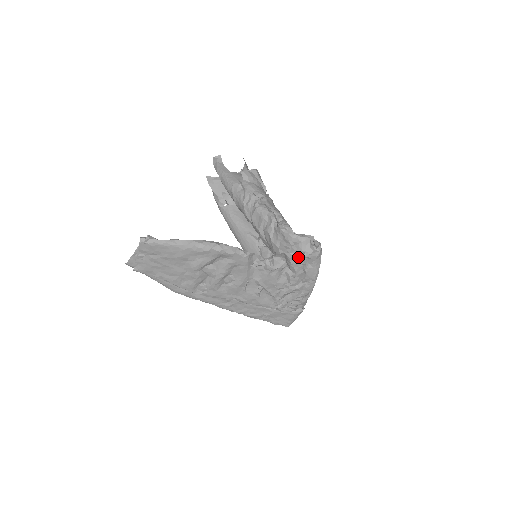
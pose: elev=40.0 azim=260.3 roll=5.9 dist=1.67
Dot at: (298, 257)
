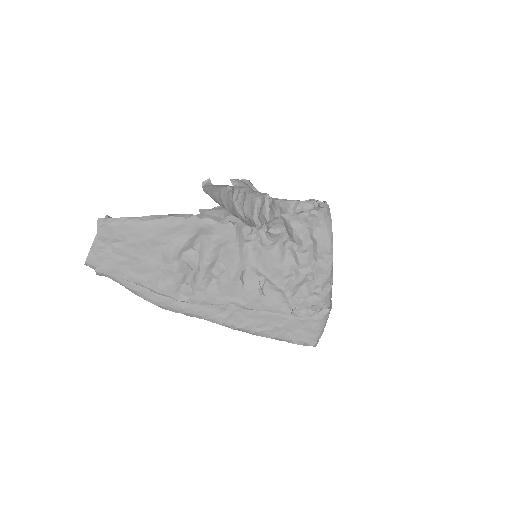
Dot at: (299, 217)
